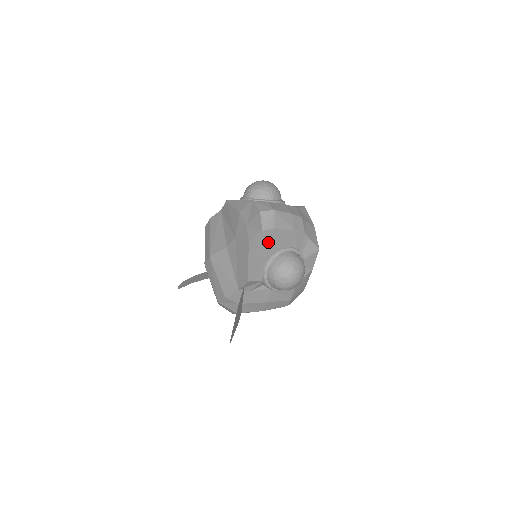
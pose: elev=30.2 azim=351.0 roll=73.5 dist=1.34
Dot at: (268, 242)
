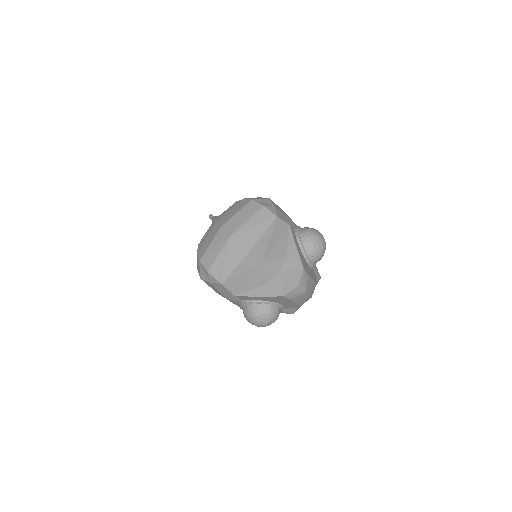
Dot at: (277, 299)
